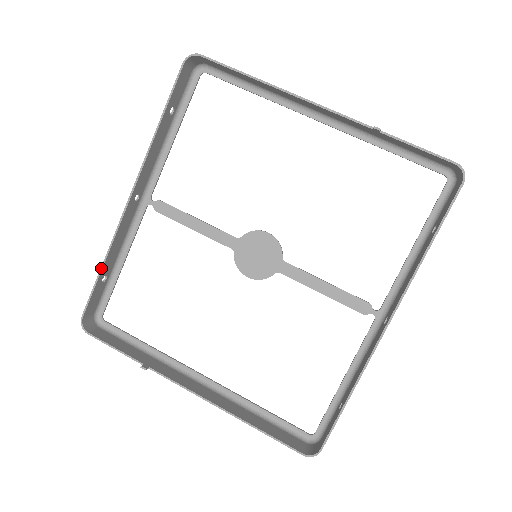
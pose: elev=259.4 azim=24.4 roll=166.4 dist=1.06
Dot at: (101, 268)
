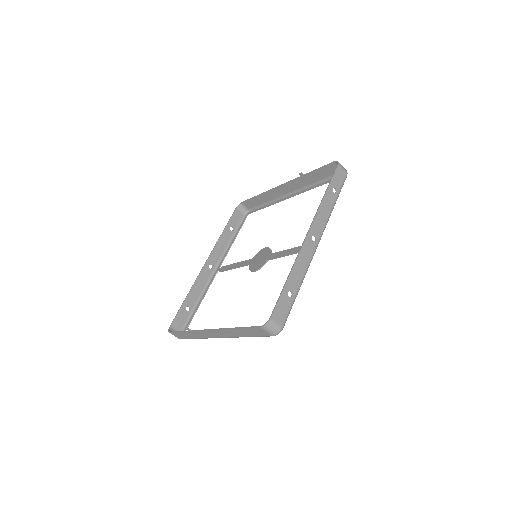
Dot at: (185, 298)
